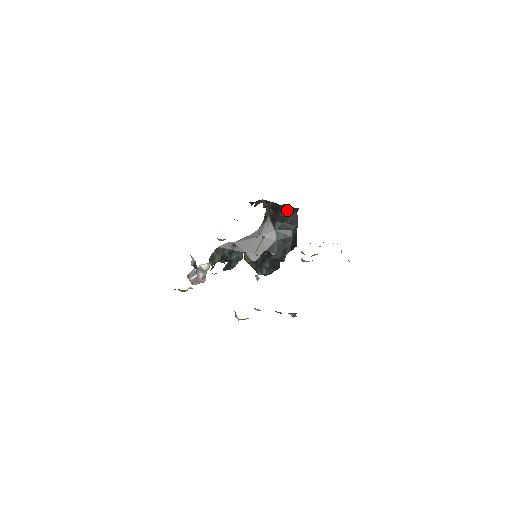
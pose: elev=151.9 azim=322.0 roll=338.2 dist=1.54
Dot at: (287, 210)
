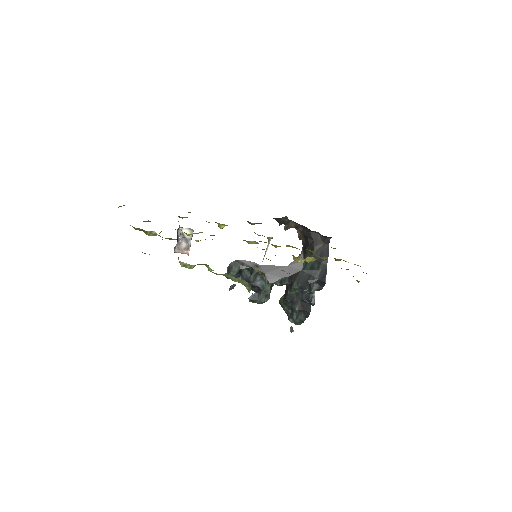
Dot at: (318, 240)
